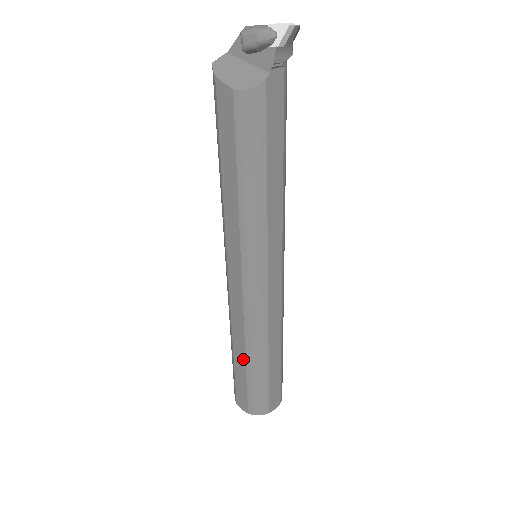
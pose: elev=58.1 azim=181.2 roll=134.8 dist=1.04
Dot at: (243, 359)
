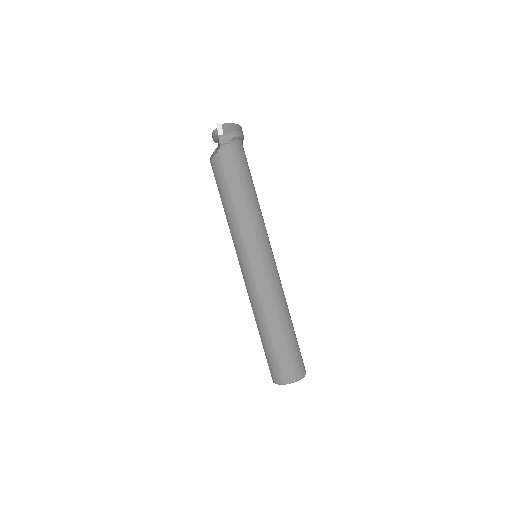
Dot at: (259, 331)
